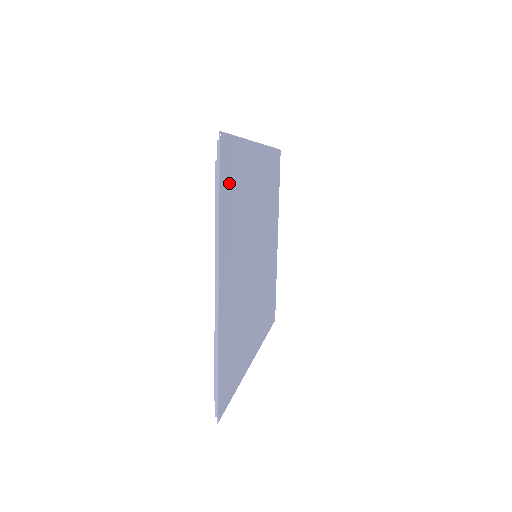
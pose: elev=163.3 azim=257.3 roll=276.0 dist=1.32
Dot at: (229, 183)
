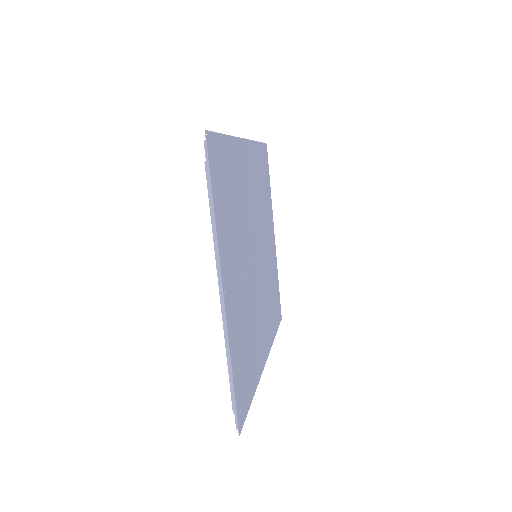
Dot at: (221, 184)
